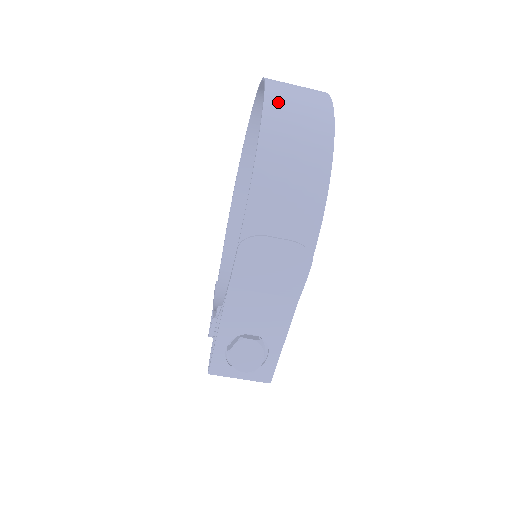
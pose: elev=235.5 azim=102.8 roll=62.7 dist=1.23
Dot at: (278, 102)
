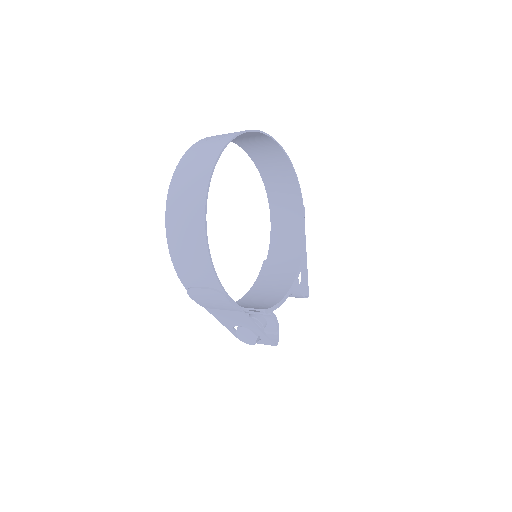
Dot at: (175, 195)
